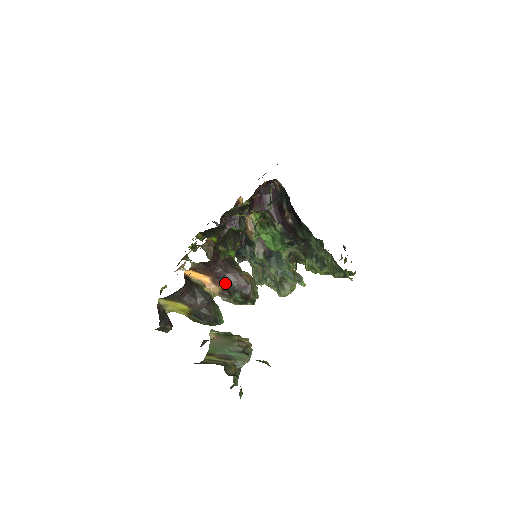
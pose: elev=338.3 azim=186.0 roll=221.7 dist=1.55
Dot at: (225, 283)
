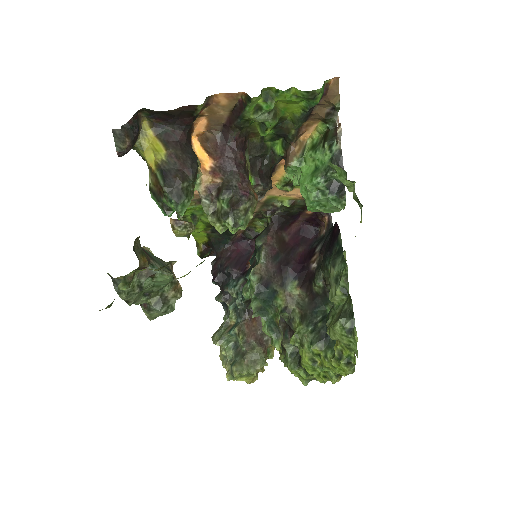
Dot at: (224, 177)
